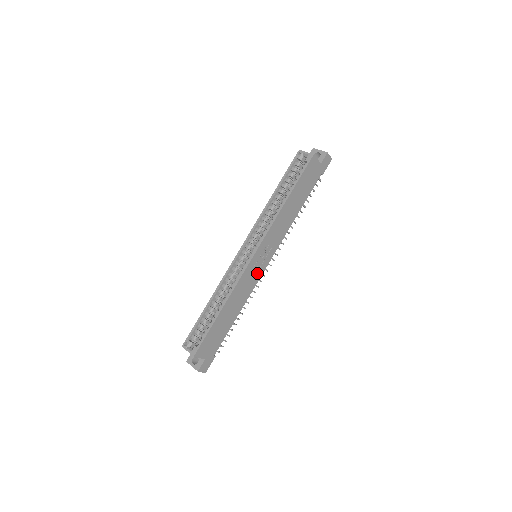
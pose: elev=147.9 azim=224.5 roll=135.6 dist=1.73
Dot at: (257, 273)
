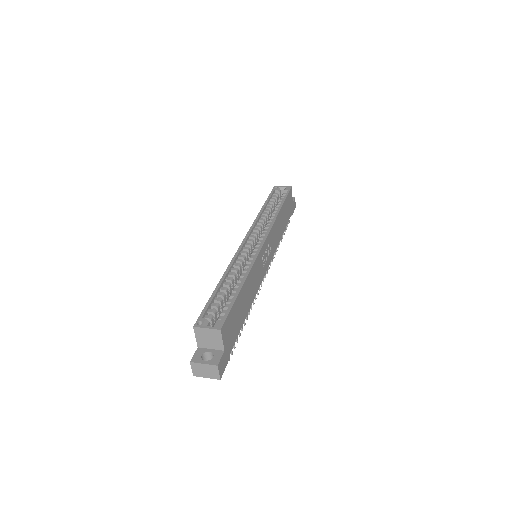
Dot at: (262, 270)
